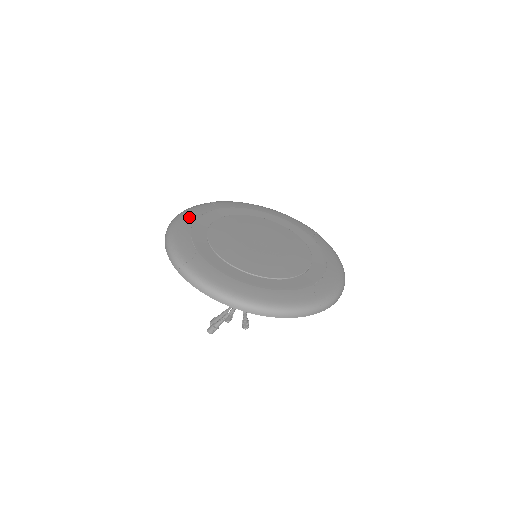
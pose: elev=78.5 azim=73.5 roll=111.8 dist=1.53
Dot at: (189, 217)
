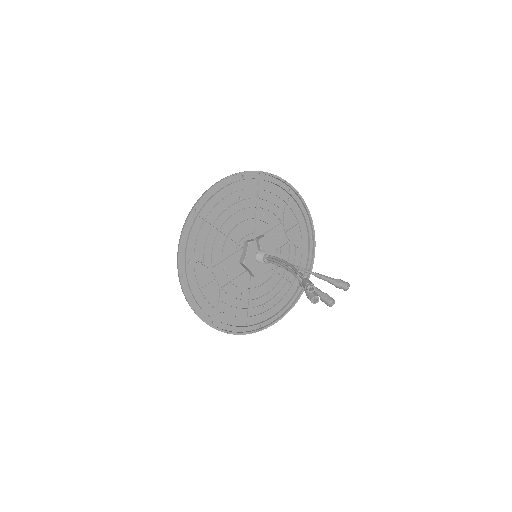
Dot at: occluded
